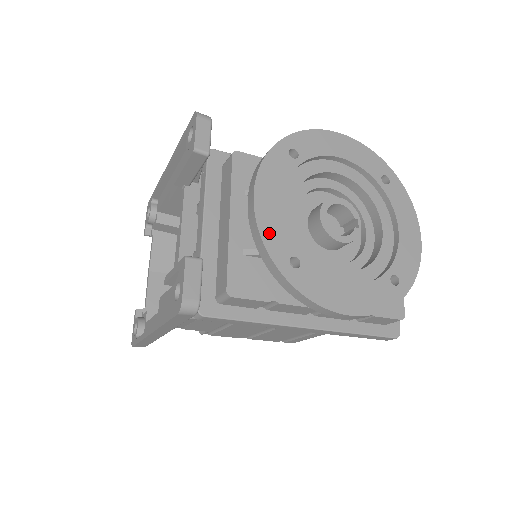
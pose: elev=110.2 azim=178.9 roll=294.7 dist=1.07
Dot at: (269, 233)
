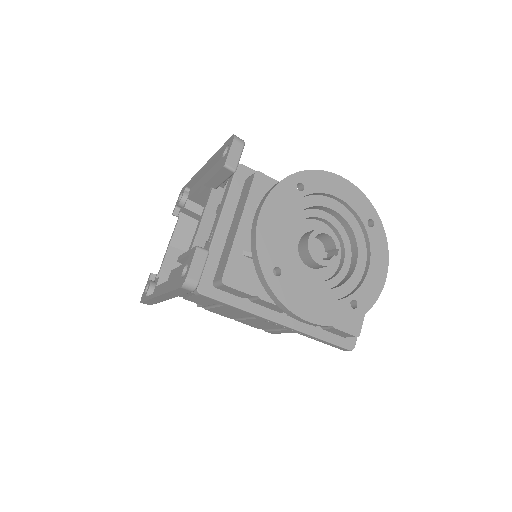
Dot at: (263, 245)
